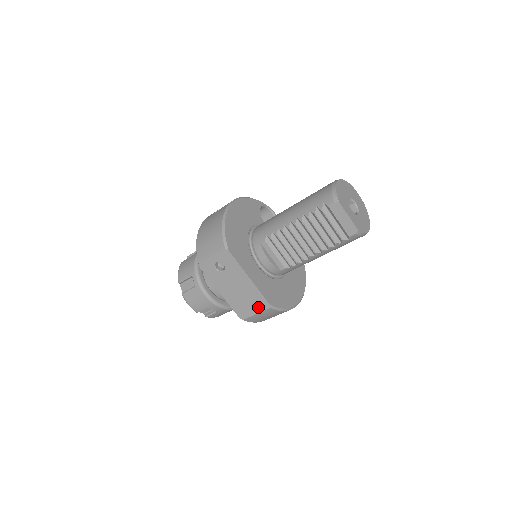
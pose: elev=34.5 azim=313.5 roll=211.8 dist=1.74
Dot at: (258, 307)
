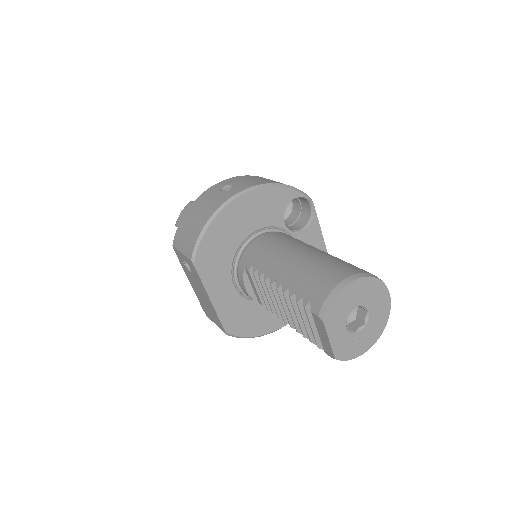
Dot at: (217, 323)
